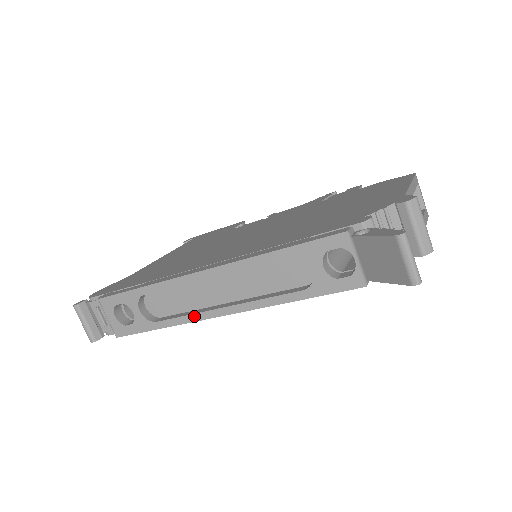
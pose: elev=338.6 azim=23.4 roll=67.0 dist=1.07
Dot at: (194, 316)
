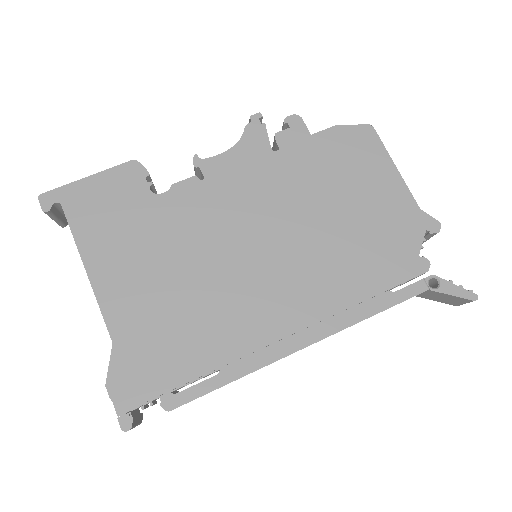
Dot at: occluded
